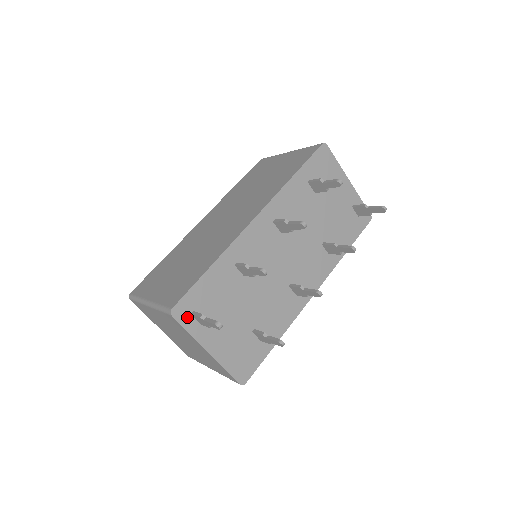
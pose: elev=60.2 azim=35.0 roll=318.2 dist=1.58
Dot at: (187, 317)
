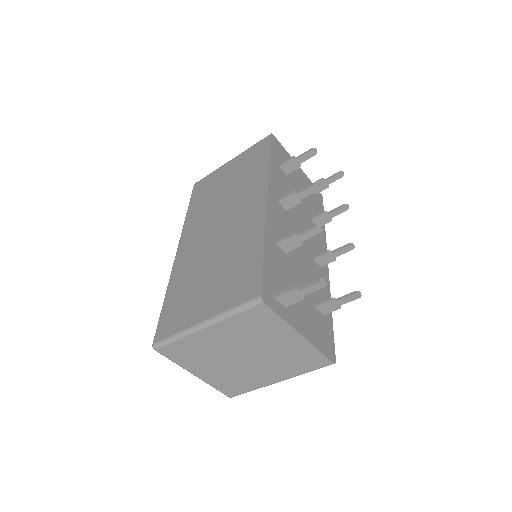
Dot at: (273, 302)
